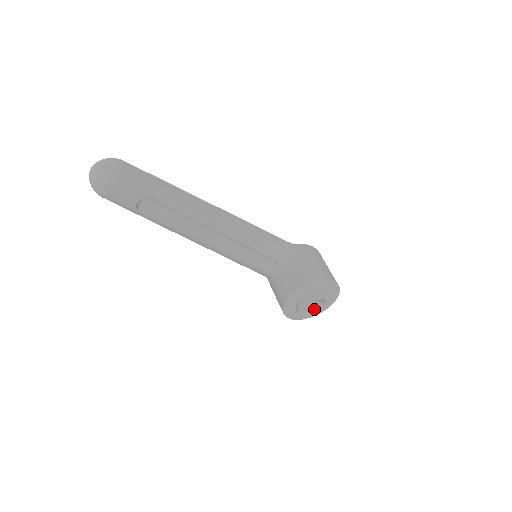
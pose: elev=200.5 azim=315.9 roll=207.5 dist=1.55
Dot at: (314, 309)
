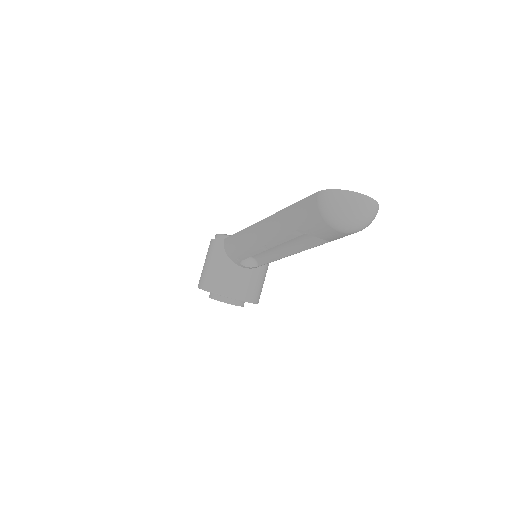
Dot at: occluded
